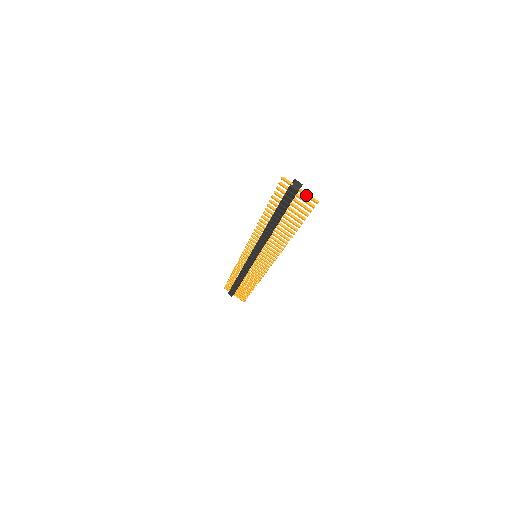
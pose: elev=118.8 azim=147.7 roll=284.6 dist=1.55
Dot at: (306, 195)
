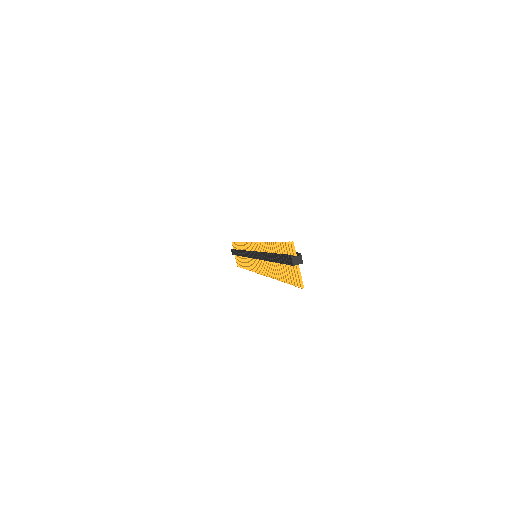
Dot at: (298, 274)
